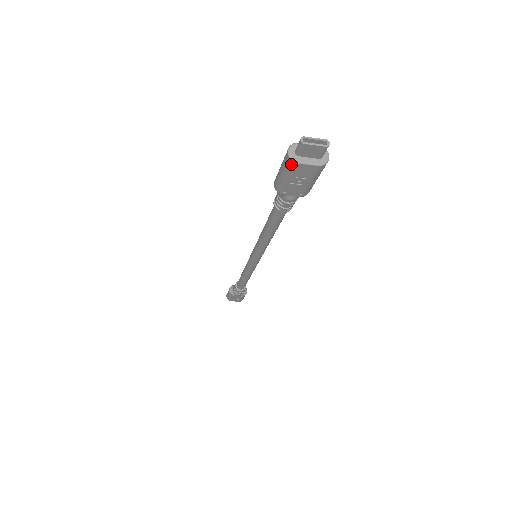
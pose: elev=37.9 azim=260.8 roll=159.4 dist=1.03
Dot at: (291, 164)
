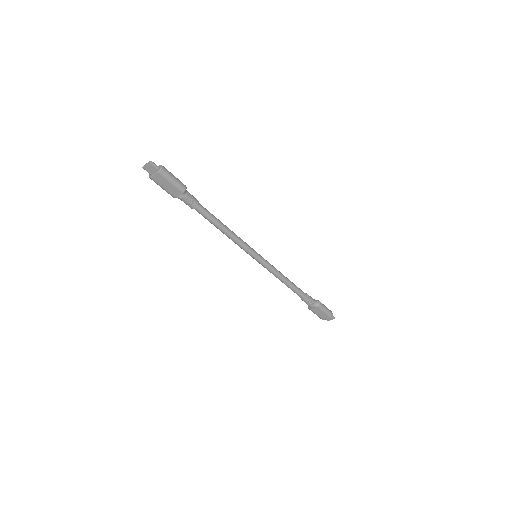
Dot at: (152, 179)
